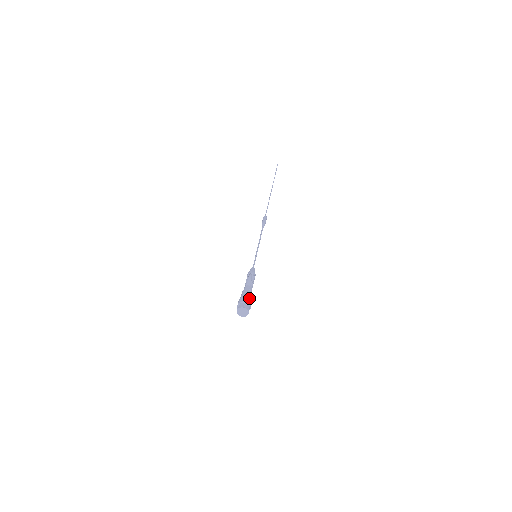
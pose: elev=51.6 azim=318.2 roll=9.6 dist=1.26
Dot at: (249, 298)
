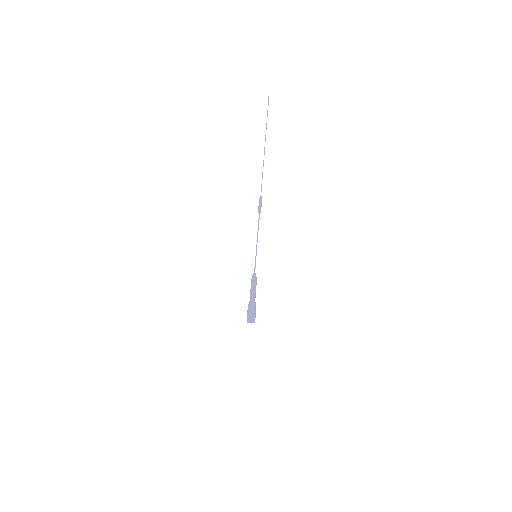
Dot at: occluded
